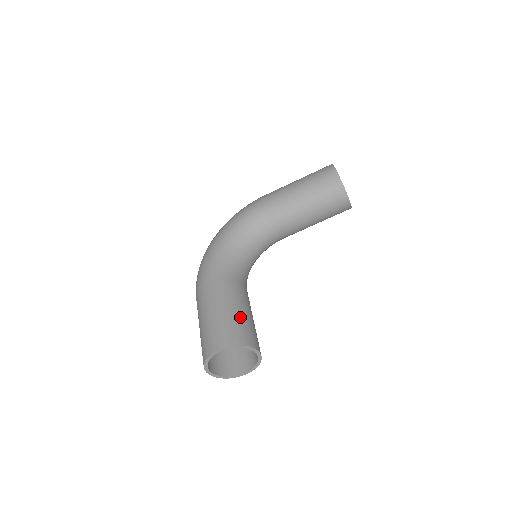
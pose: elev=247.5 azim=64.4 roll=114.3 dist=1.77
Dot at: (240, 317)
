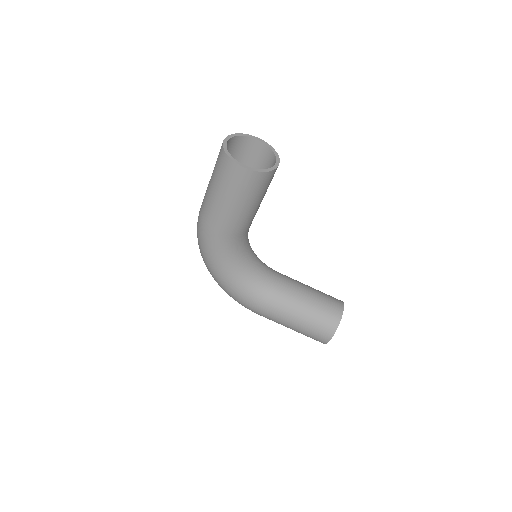
Dot at: (313, 312)
